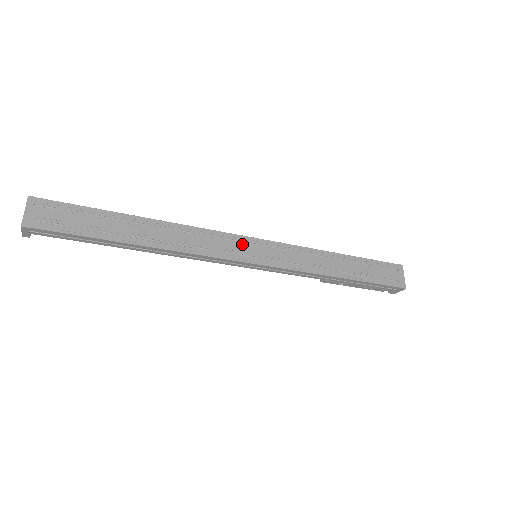
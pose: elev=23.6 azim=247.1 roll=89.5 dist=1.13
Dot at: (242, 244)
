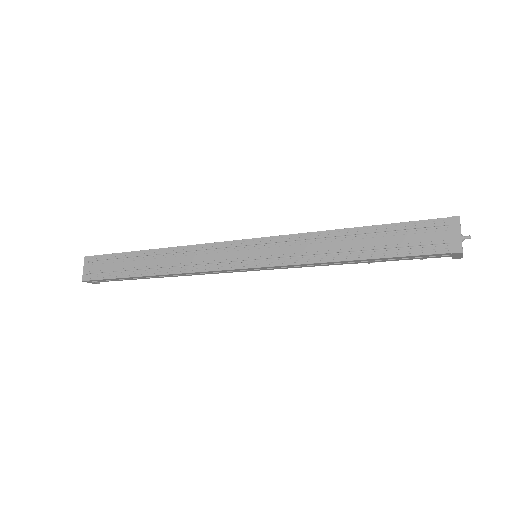
Dot at: (232, 250)
